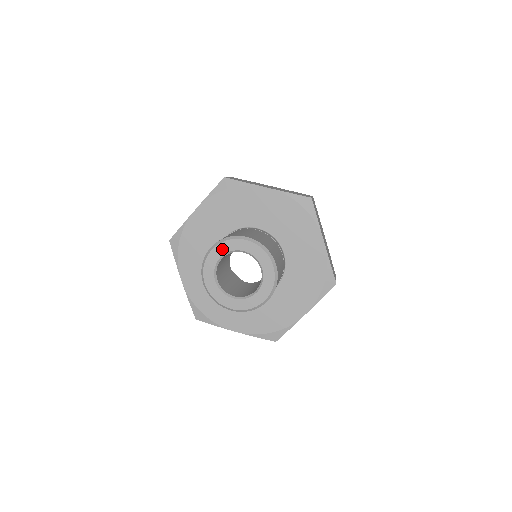
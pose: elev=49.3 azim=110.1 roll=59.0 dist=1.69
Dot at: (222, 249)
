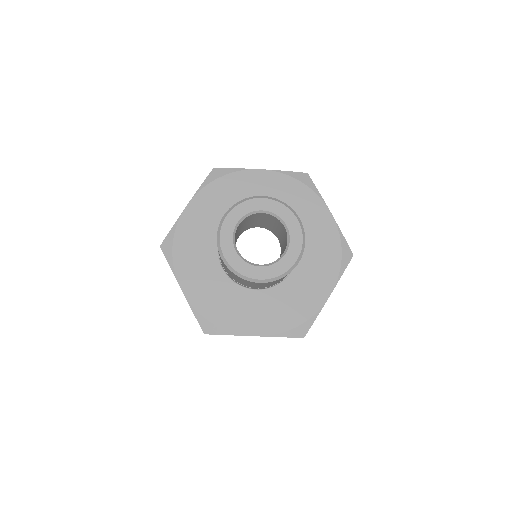
Dot at: (272, 206)
